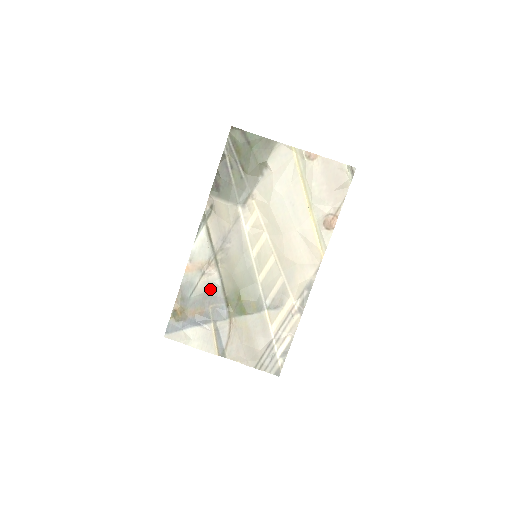
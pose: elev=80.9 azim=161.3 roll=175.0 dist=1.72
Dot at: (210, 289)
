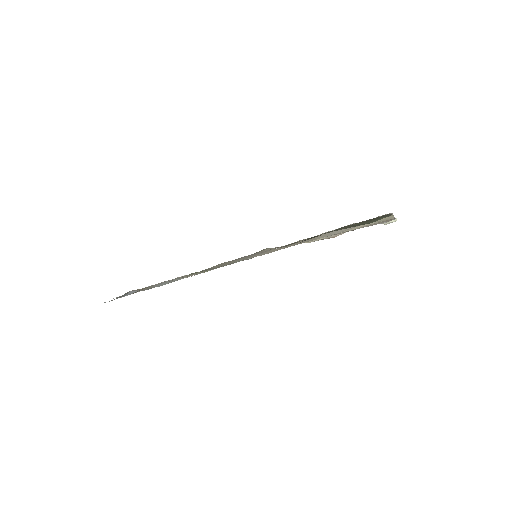
Dot at: (187, 276)
